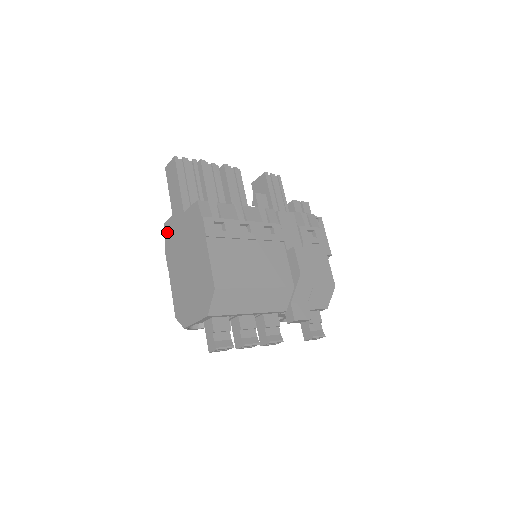
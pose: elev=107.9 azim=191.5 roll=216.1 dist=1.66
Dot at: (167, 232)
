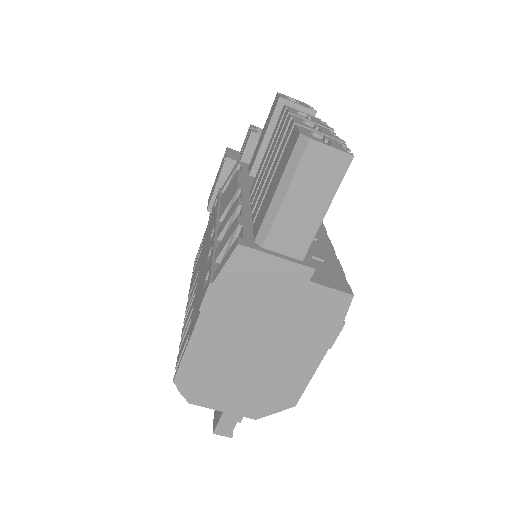
Dot at: (239, 266)
